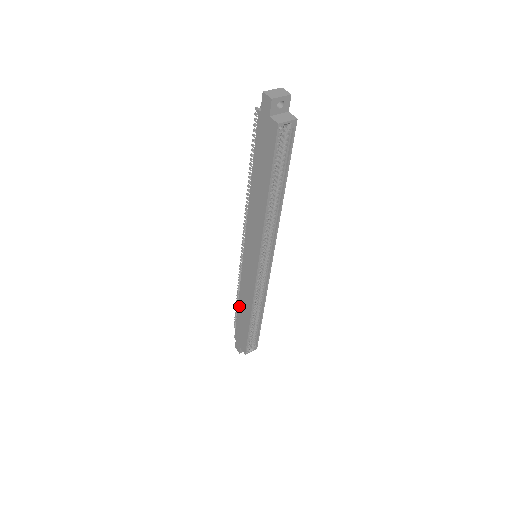
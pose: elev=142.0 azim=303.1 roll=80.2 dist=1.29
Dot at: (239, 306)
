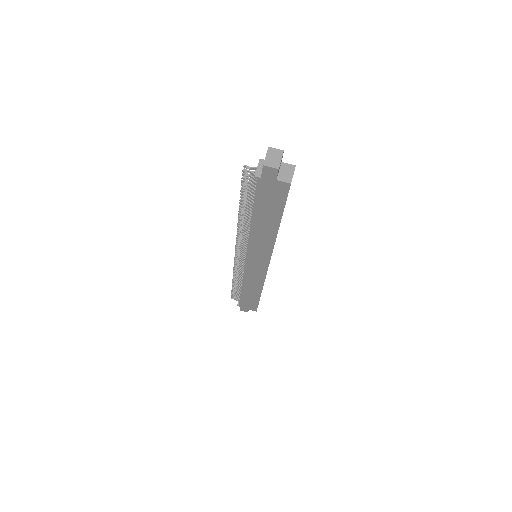
Dot at: (243, 289)
